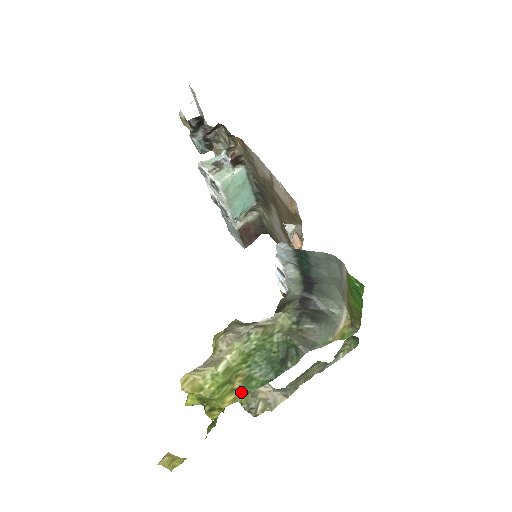
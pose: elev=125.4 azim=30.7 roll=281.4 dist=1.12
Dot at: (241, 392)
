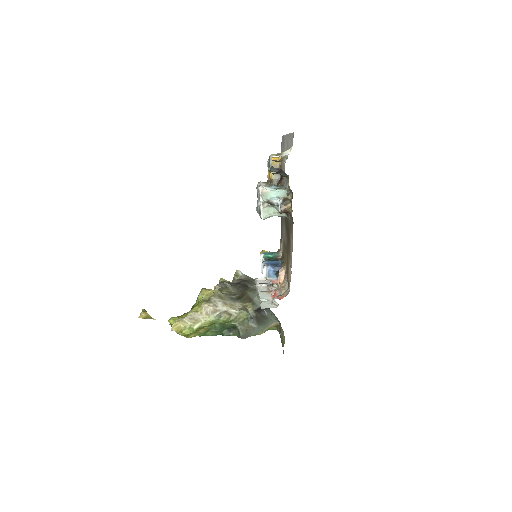
Dot at: (200, 334)
